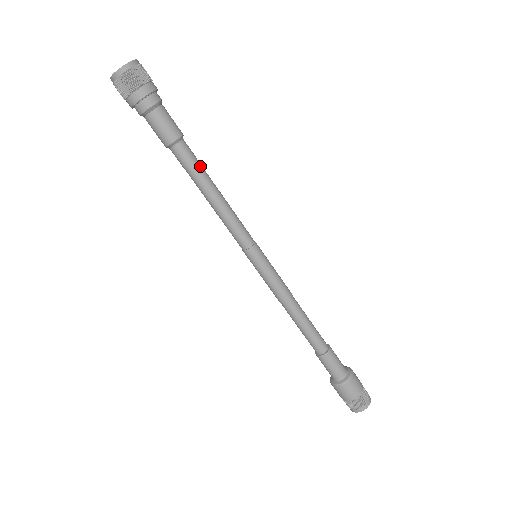
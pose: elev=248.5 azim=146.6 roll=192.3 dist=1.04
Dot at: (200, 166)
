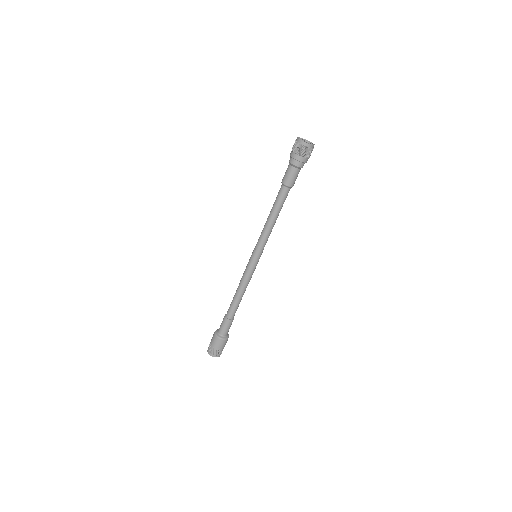
Dot at: occluded
